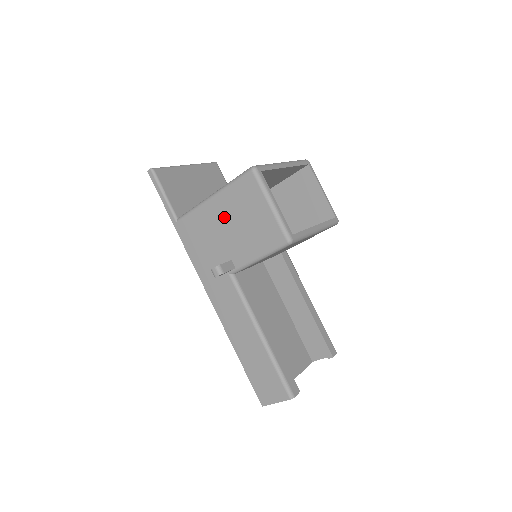
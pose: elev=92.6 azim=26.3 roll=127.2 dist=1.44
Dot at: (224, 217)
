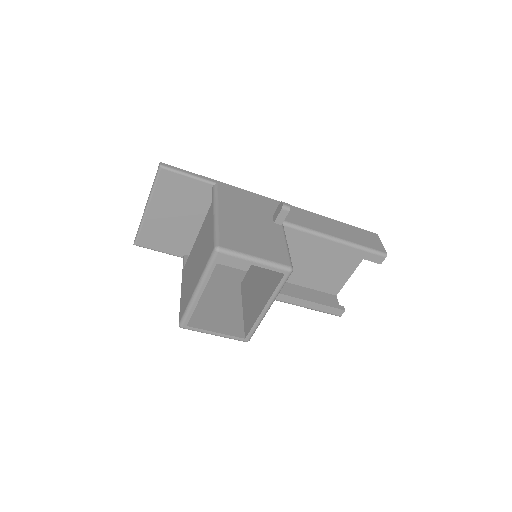
Dot at: occluded
